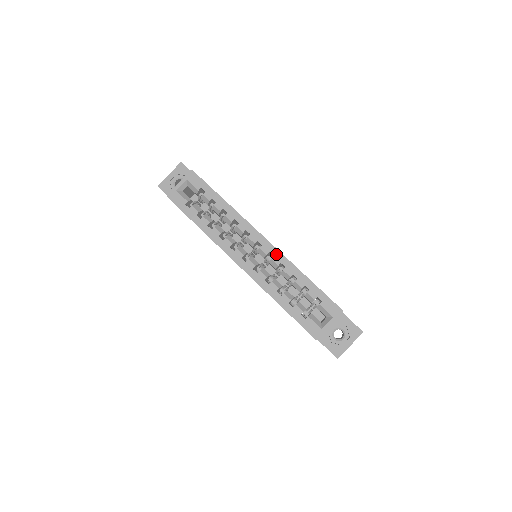
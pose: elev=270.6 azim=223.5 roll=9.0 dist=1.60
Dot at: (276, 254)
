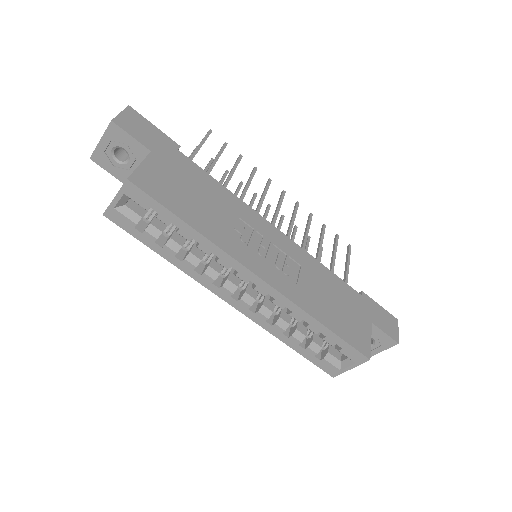
Dot at: (278, 298)
